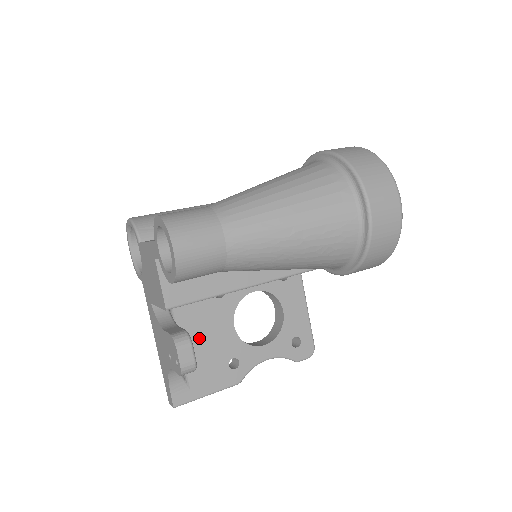
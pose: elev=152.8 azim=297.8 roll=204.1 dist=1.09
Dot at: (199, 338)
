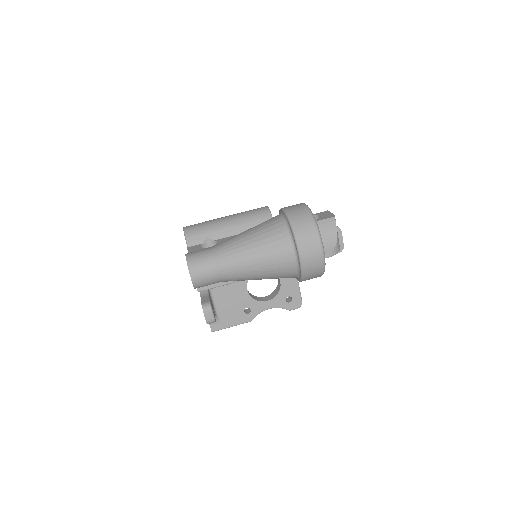
Dot at: (226, 297)
